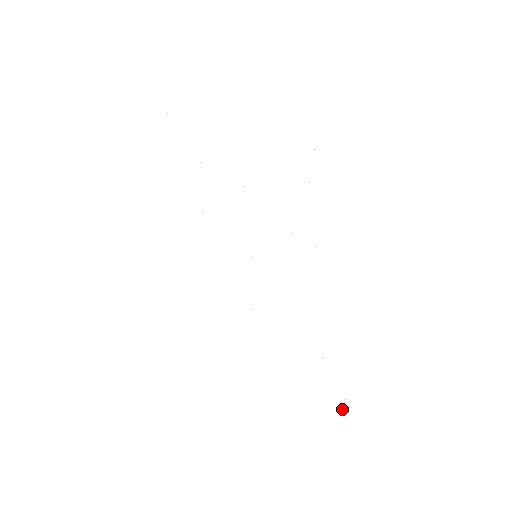
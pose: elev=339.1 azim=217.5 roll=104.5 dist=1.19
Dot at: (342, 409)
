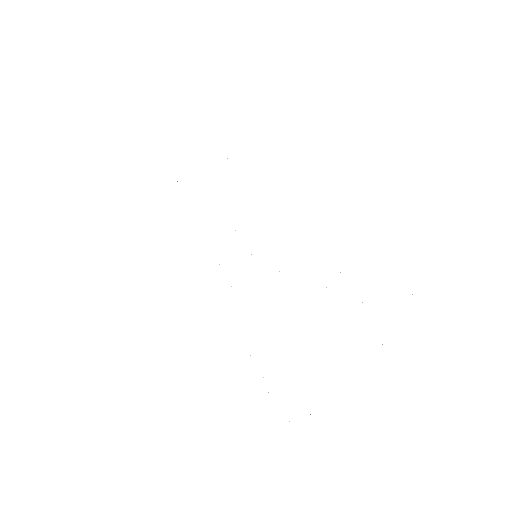
Dot at: occluded
